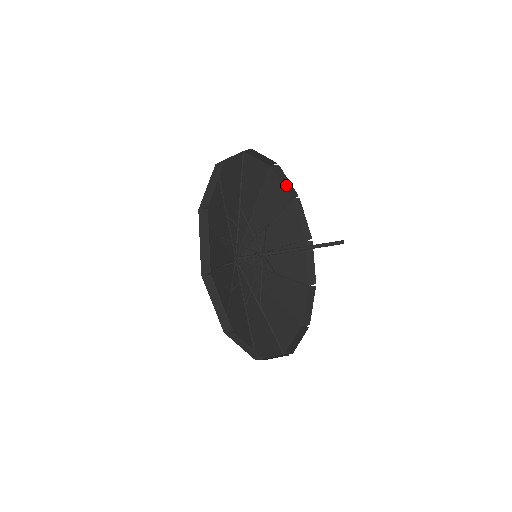
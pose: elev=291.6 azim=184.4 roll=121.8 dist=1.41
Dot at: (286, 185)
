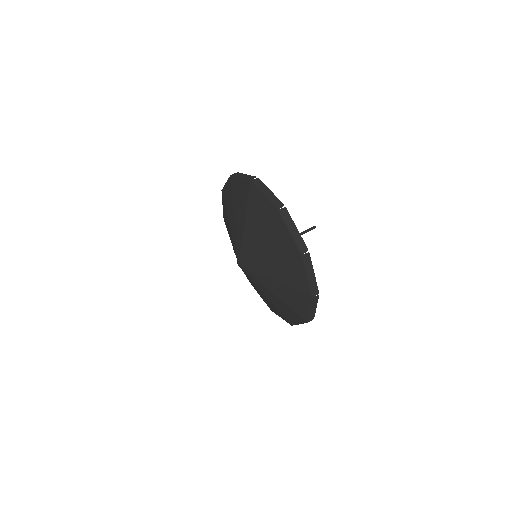
Dot at: occluded
